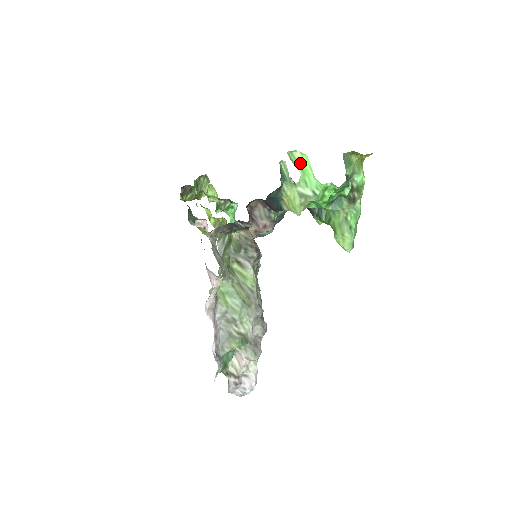
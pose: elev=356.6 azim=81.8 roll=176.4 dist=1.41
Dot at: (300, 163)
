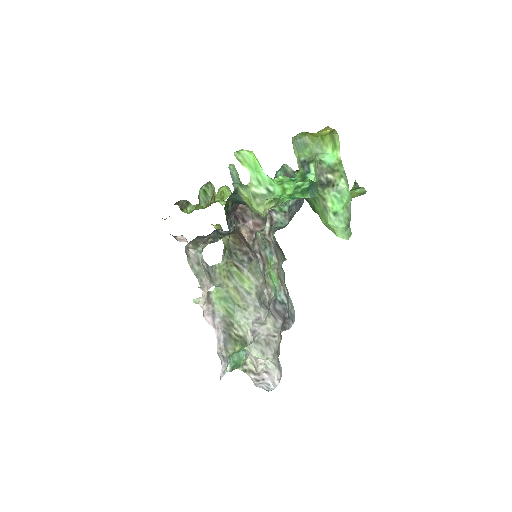
Dot at: (250, 161)
